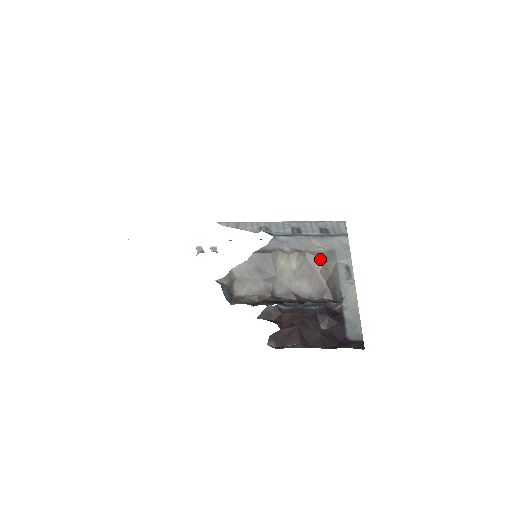
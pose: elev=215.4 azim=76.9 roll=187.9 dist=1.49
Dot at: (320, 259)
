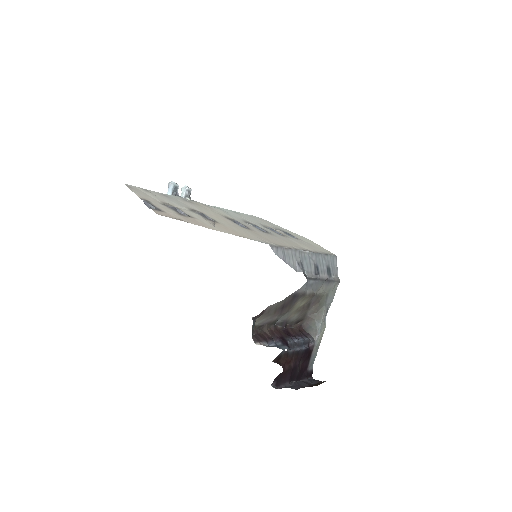
Dot at: (318, 301)
